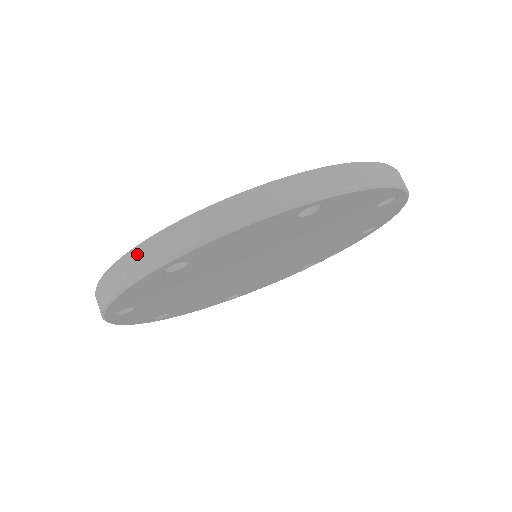
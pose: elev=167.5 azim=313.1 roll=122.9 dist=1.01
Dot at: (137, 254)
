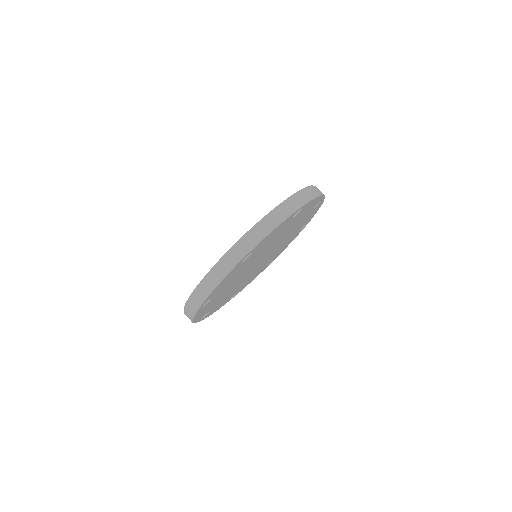
Dot at: (229, 256)
